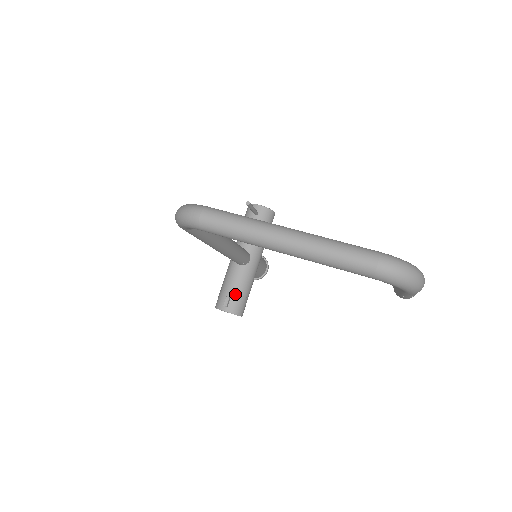
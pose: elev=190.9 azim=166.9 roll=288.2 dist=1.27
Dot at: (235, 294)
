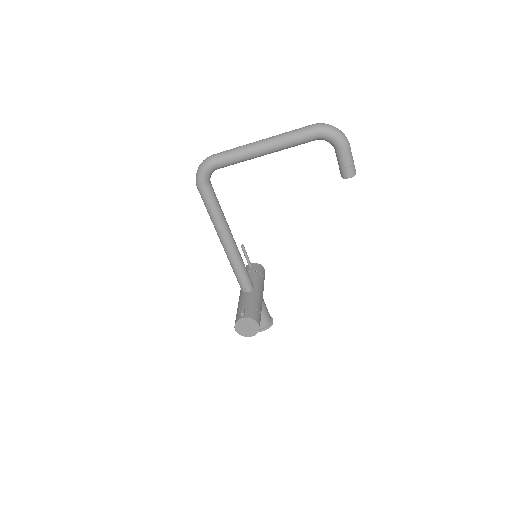
Dot at: (249, 307)
